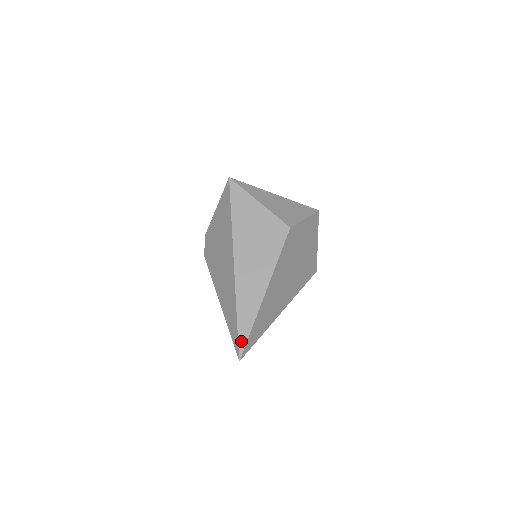
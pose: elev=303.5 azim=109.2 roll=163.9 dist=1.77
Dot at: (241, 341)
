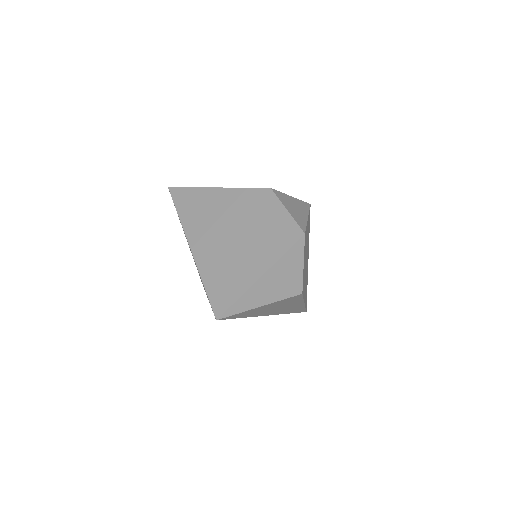
Dot at: occluded
